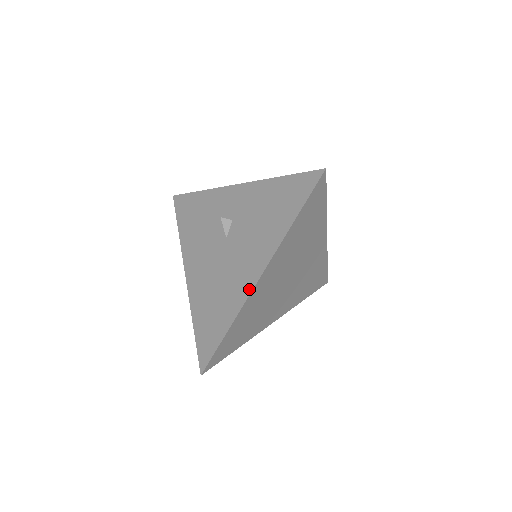
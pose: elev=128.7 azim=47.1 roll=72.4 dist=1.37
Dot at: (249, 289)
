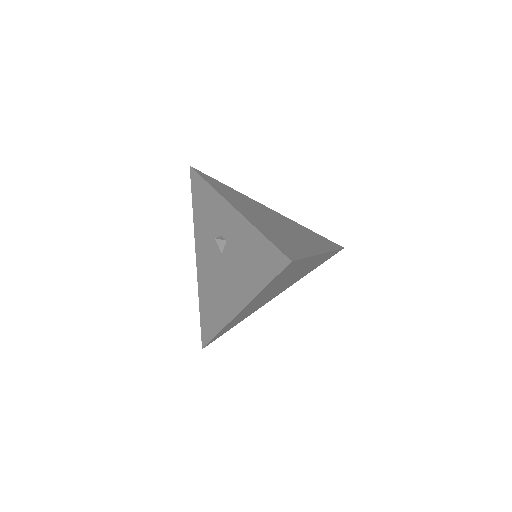
Dot at: (231, 316)
